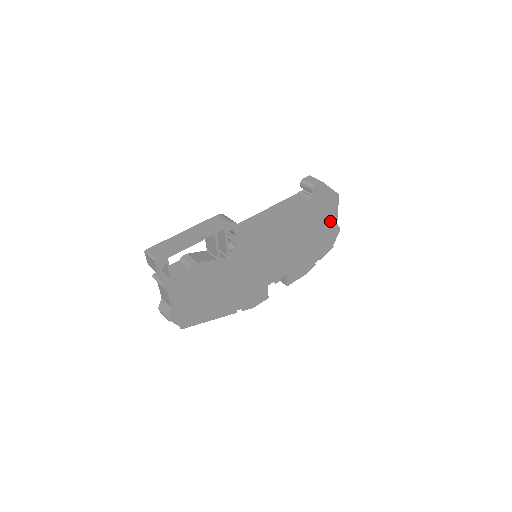
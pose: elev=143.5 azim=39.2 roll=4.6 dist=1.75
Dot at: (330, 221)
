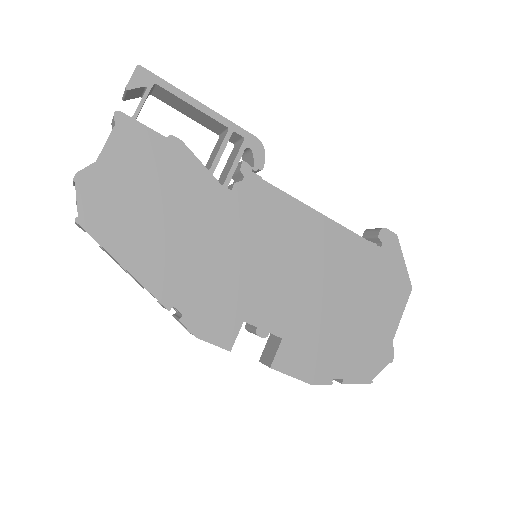
Dot at: (384, 321)
